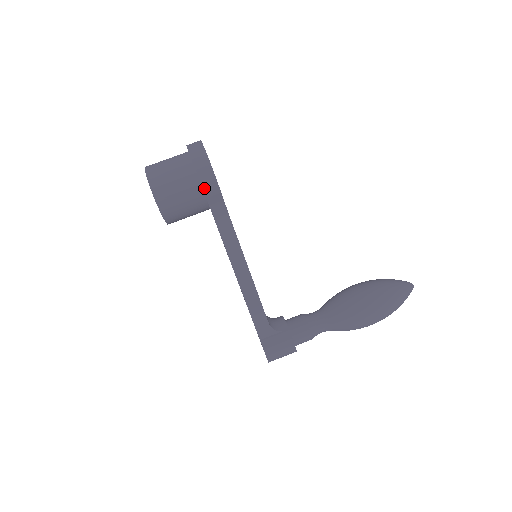
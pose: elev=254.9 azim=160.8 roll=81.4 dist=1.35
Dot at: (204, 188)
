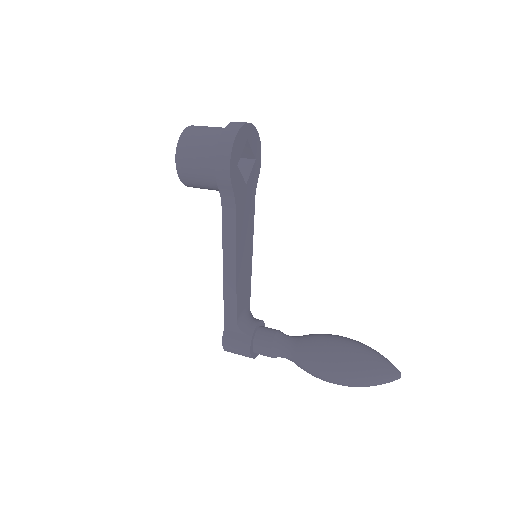
Dot at: (217, 173)
